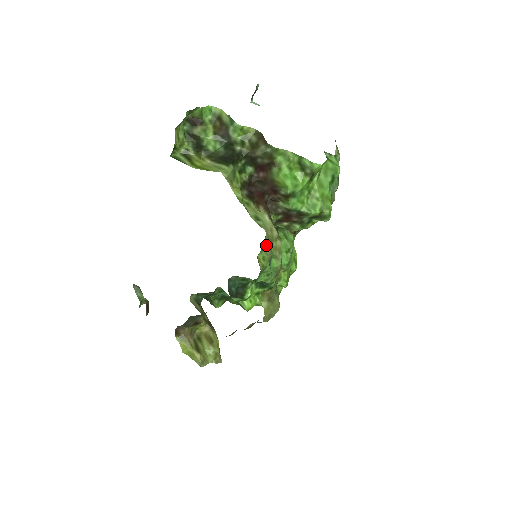
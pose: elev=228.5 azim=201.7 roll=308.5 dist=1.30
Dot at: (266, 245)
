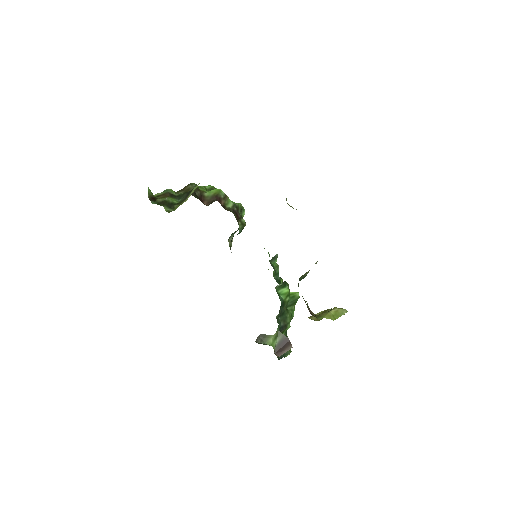
Dot at: occluded
